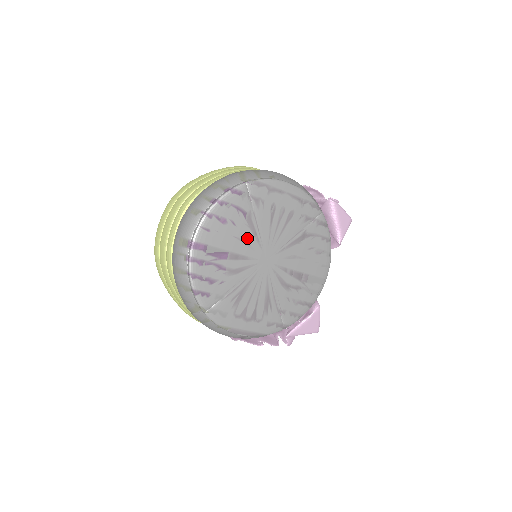
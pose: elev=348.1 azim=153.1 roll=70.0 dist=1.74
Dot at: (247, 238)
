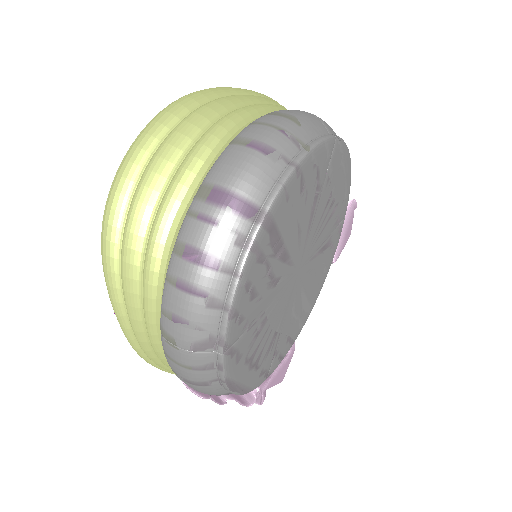
Dot at: (303, 229)
